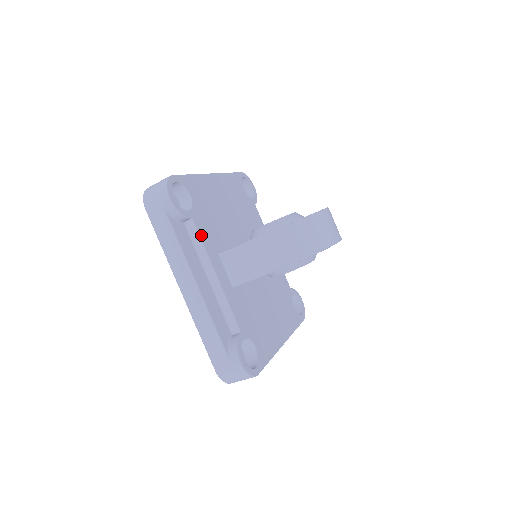
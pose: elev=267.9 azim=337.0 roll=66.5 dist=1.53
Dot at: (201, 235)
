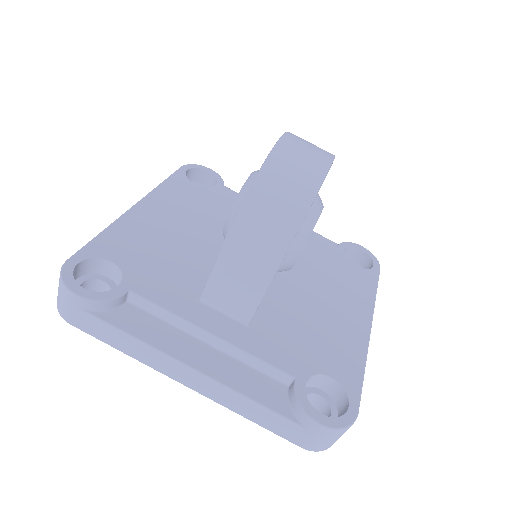
Dot at: (156, 300)
